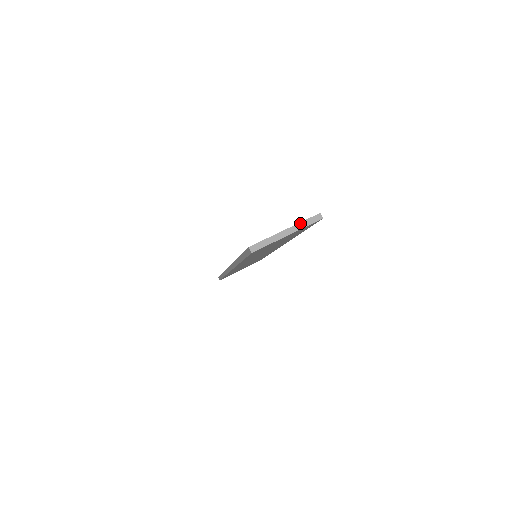
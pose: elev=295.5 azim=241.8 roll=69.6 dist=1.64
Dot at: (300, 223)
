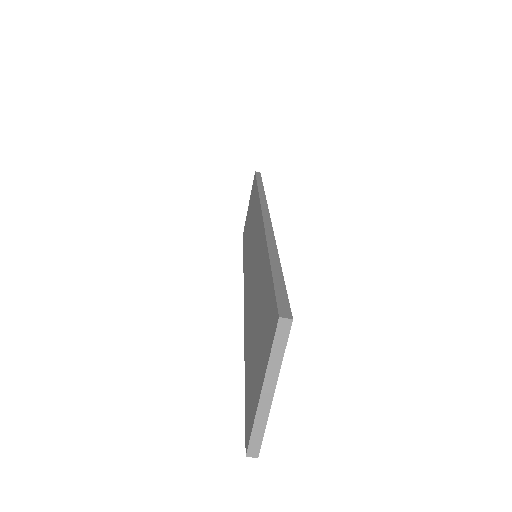
Dot at: (269, 362)
